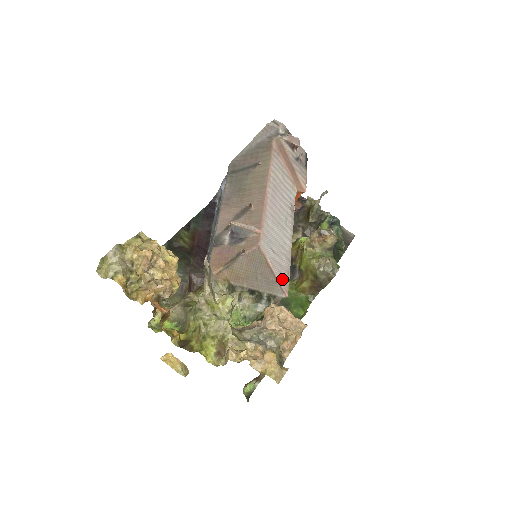
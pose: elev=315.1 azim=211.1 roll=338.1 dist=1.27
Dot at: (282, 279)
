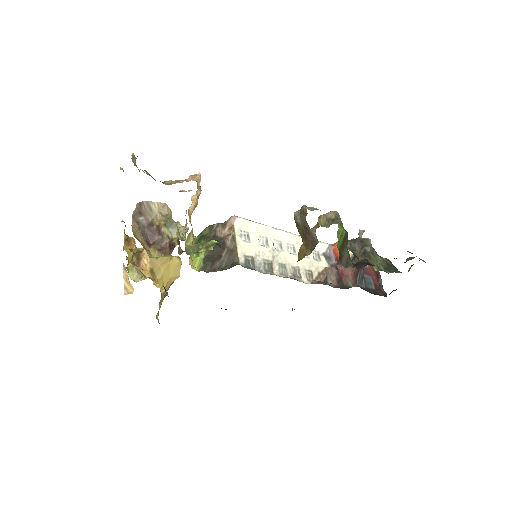
Dot at: occluded
